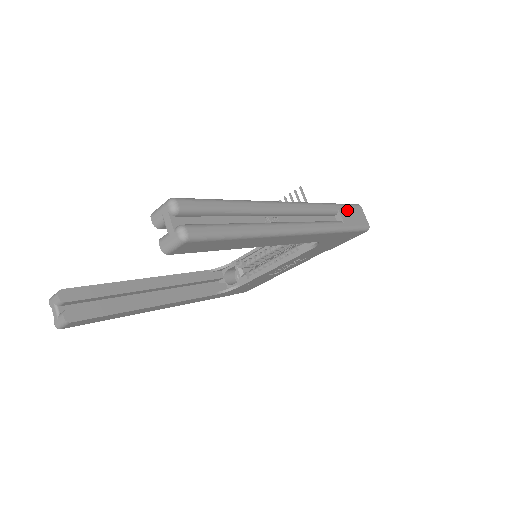
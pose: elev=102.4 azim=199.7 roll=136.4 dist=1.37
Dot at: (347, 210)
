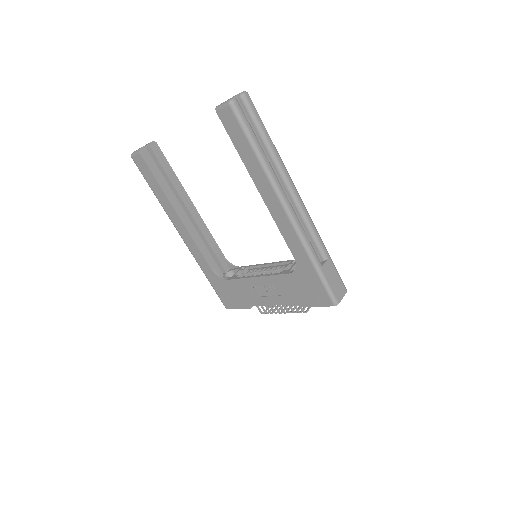
Dot at: (334, 271)
